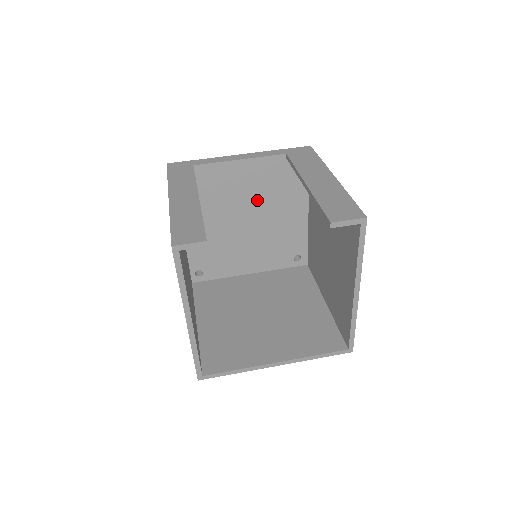
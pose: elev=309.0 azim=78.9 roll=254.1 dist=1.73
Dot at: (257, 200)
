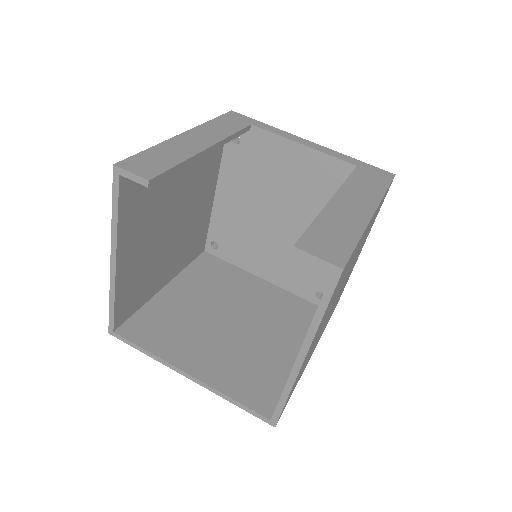
Dot at: (303, 202)
